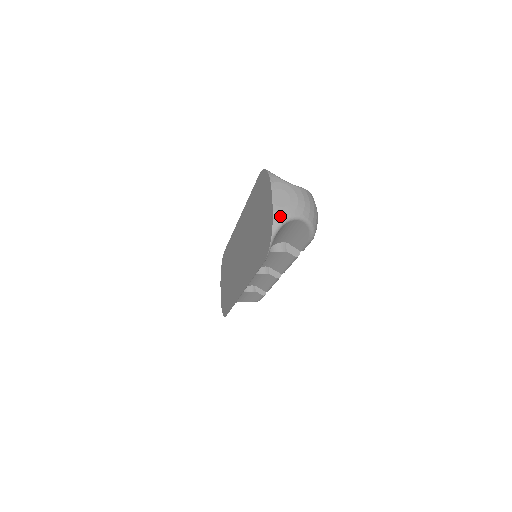
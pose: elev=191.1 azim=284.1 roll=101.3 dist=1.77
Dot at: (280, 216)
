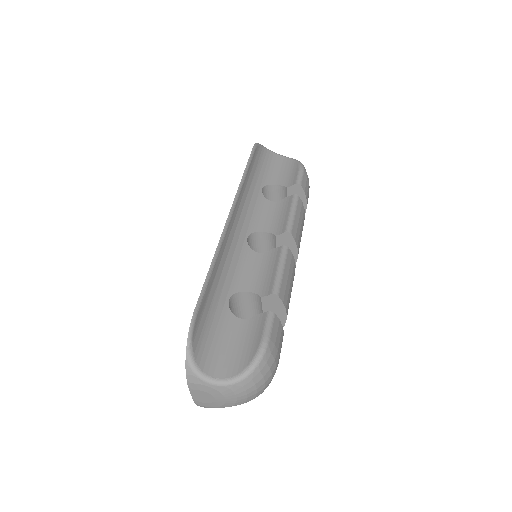
Dot at: (205, 407)
